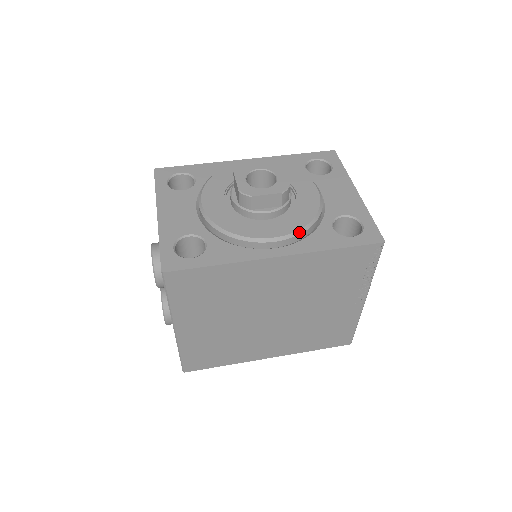
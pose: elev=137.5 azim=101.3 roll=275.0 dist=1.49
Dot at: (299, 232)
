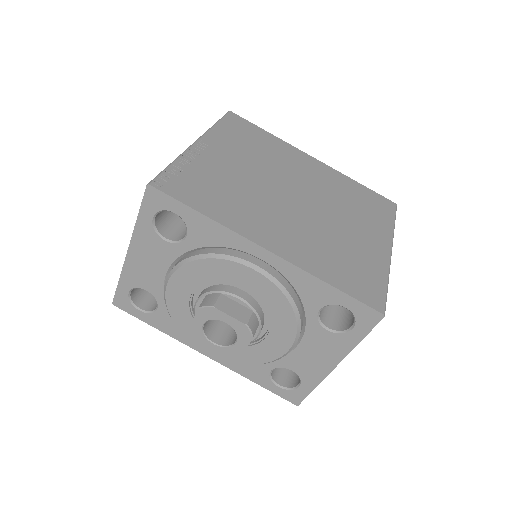
Dot at: occluded
